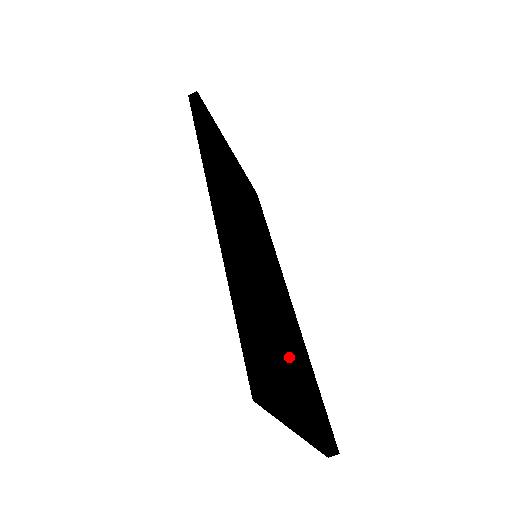
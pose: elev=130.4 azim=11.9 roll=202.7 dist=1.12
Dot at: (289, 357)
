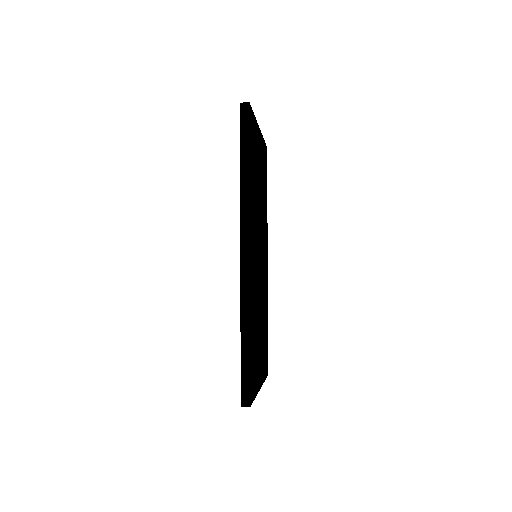
Dot at: (260, 344)
